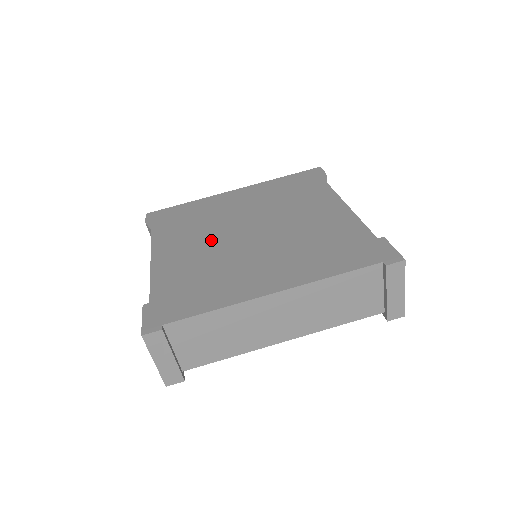
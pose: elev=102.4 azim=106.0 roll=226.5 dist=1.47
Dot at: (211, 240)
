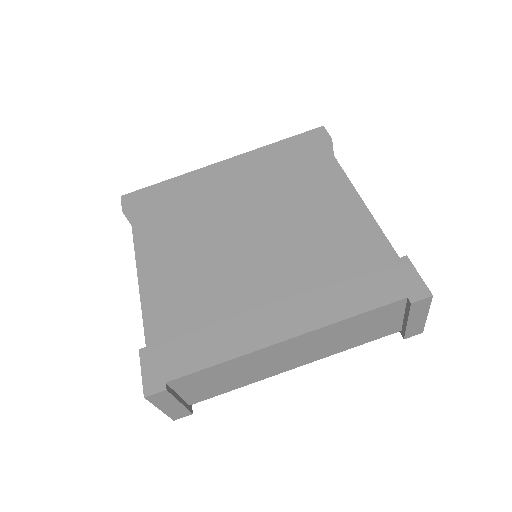
Dot at: (205, 248)
